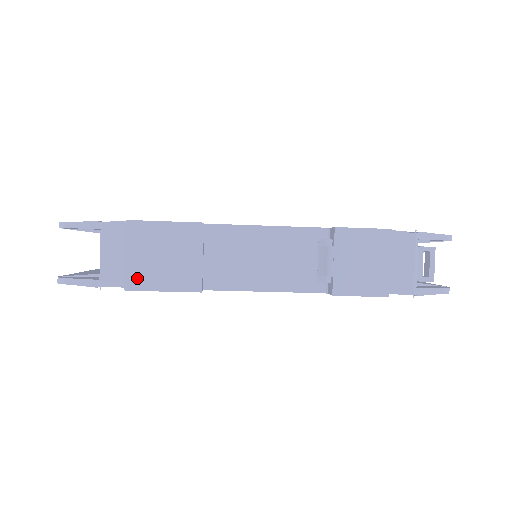
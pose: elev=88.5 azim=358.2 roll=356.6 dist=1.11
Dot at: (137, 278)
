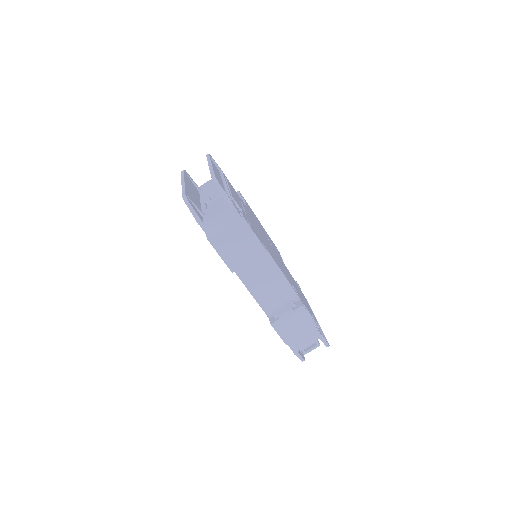
Dot at: (218, 241)
